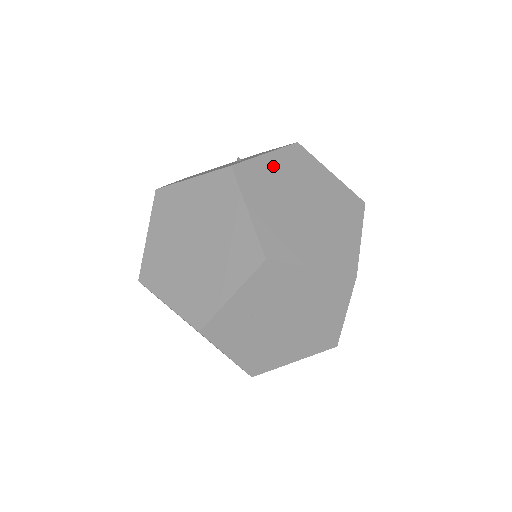
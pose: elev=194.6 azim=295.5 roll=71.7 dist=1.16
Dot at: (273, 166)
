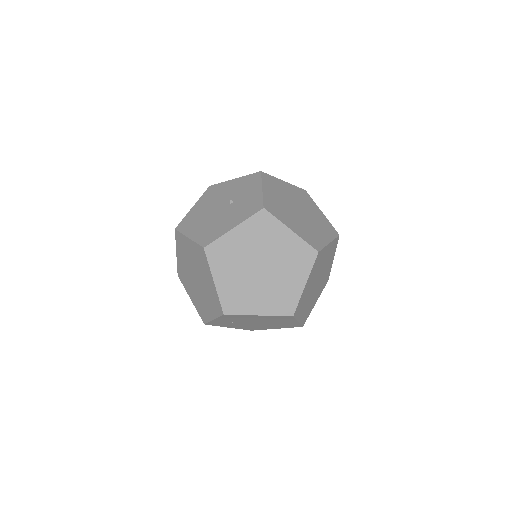
Dot at: (238, 239)
